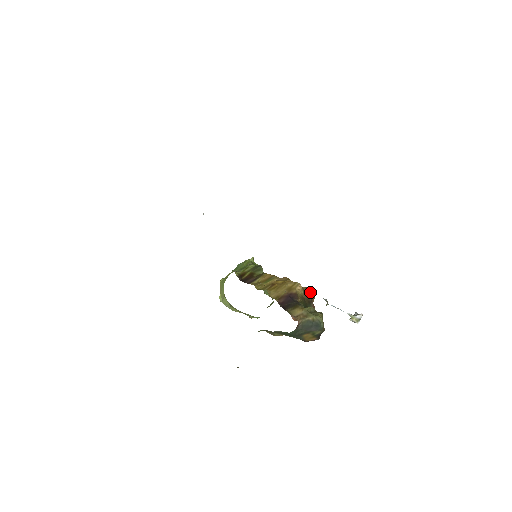
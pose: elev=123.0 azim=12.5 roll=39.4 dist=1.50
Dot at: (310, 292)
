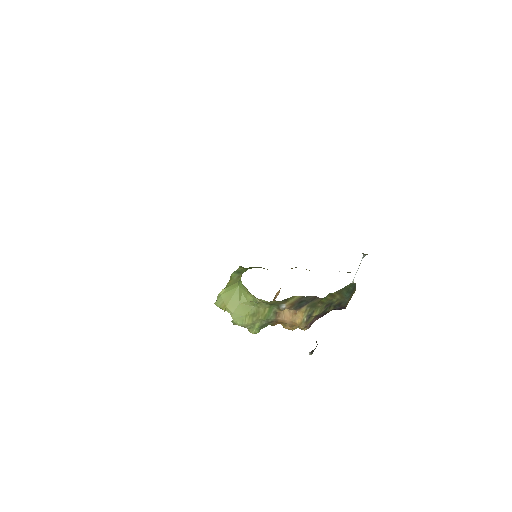
Dot at: occluded
